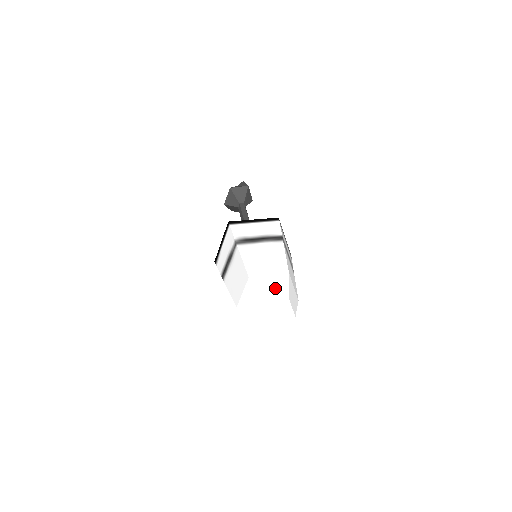
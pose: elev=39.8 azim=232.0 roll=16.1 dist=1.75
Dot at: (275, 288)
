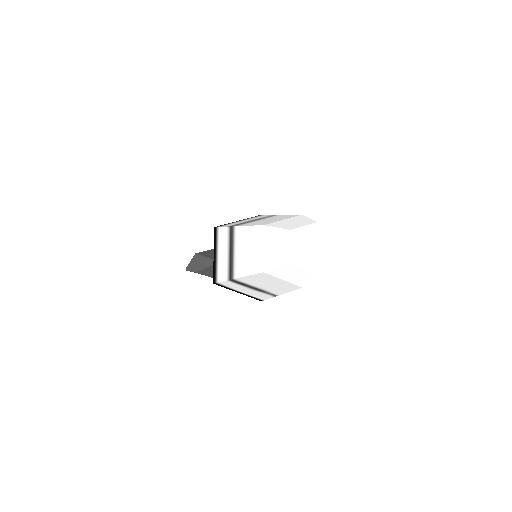
Dot at: occluded
